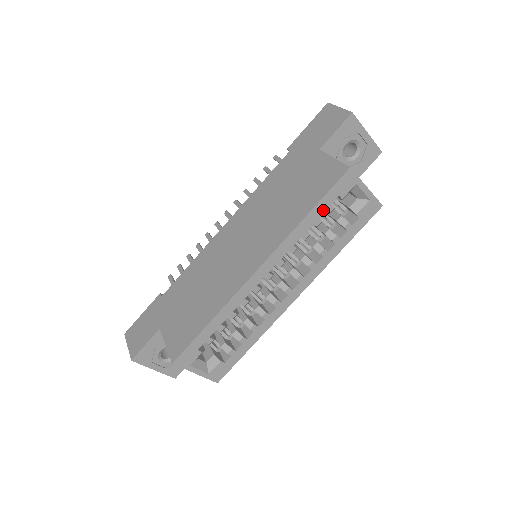
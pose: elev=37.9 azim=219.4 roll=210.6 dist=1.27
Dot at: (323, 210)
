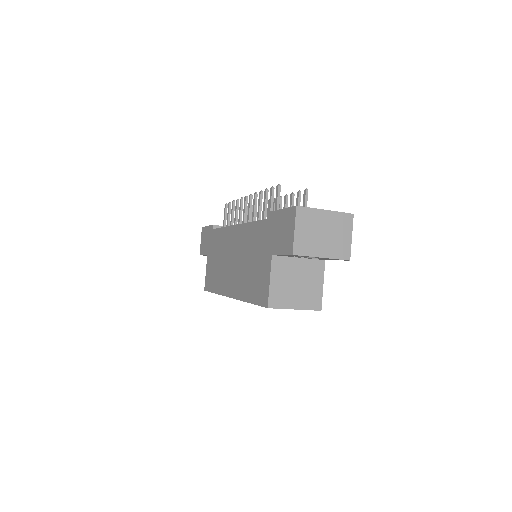
Dot at: occluded
